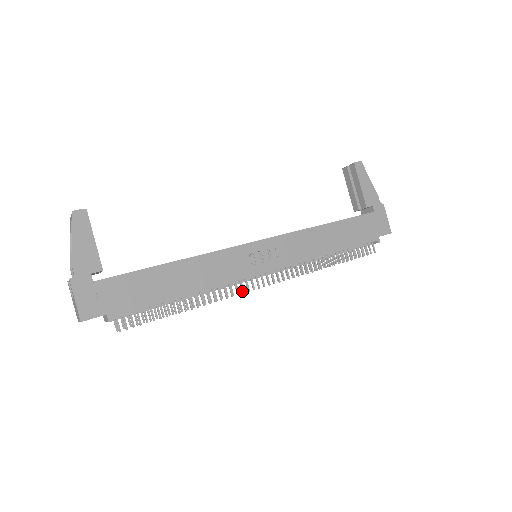
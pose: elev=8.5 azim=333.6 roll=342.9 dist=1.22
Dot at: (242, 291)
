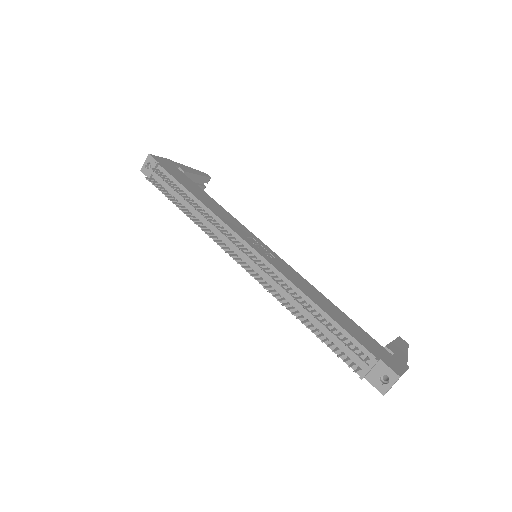
Dot at: (224, 233)
